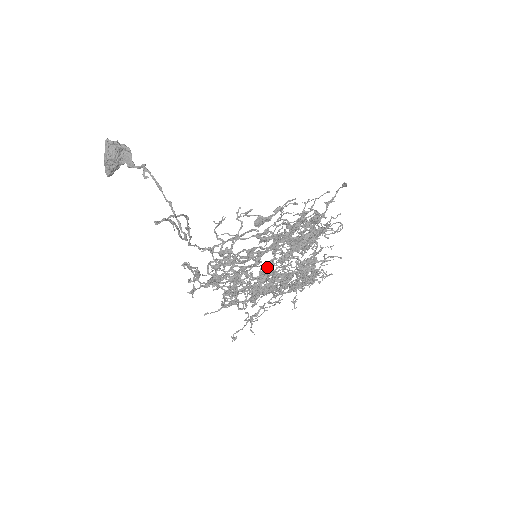
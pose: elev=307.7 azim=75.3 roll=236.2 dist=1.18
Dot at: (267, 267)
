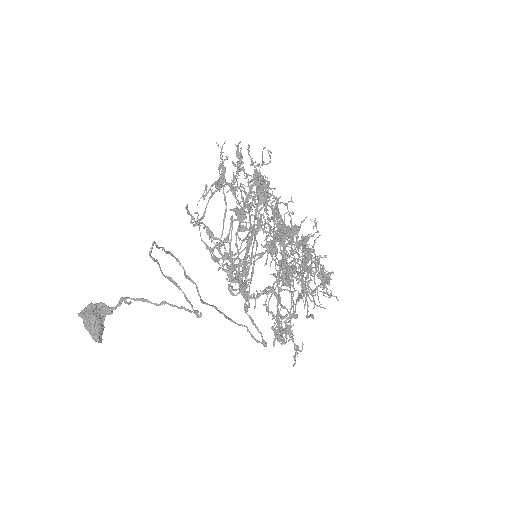
Dot at: occluded
